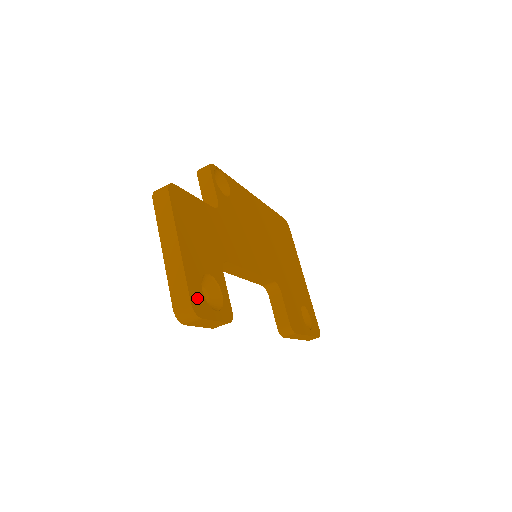
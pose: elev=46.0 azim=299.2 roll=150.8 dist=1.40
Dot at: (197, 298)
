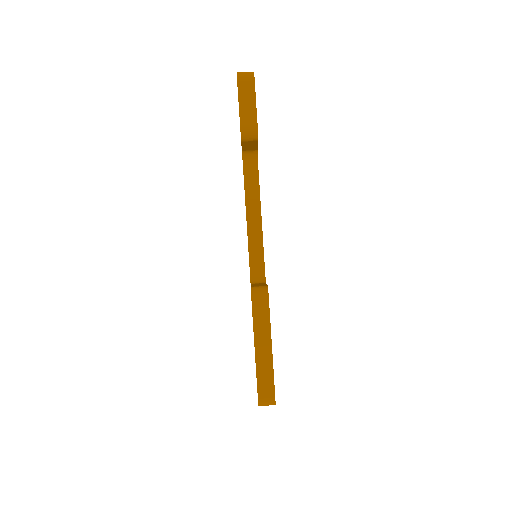
Dot at: occluded
